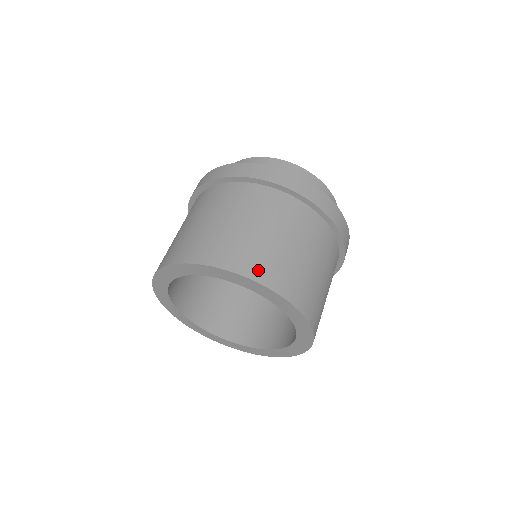
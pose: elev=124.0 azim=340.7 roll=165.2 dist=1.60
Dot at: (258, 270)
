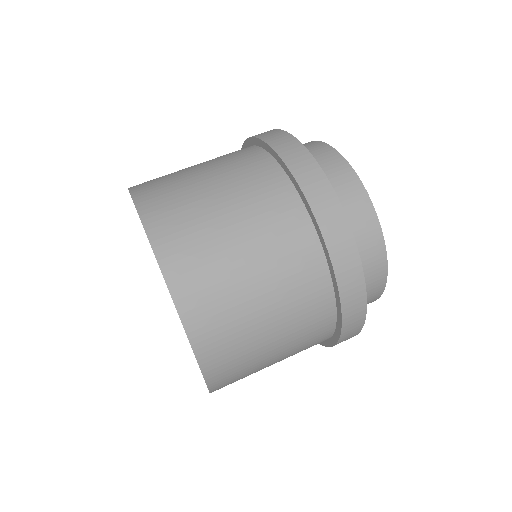
Dot at: (195, 306)
